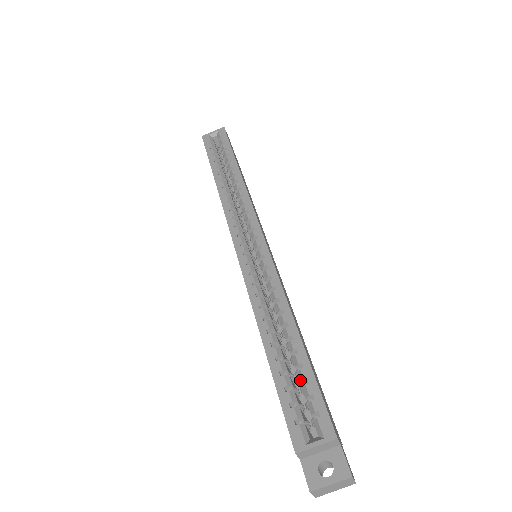
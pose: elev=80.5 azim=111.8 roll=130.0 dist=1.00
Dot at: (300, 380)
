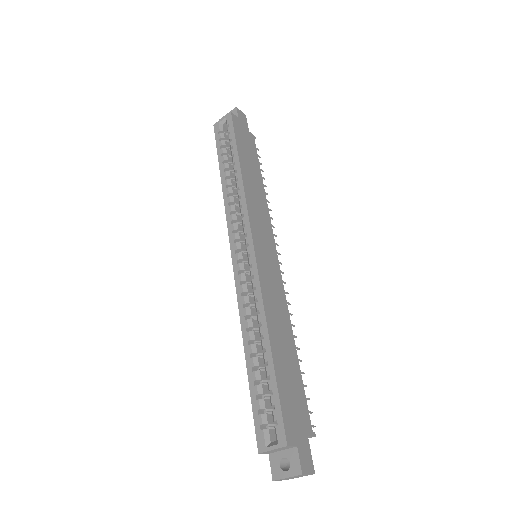
Dot at: occluded
